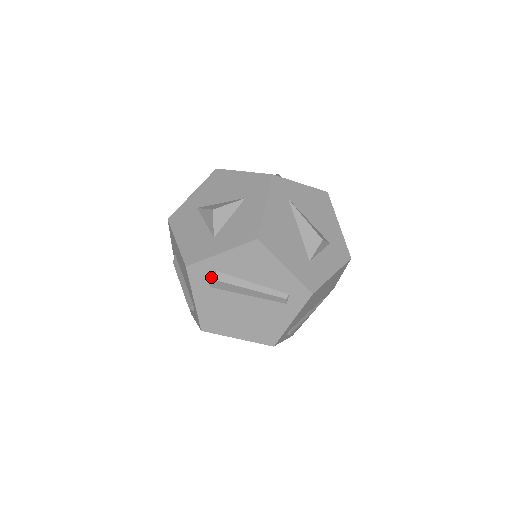
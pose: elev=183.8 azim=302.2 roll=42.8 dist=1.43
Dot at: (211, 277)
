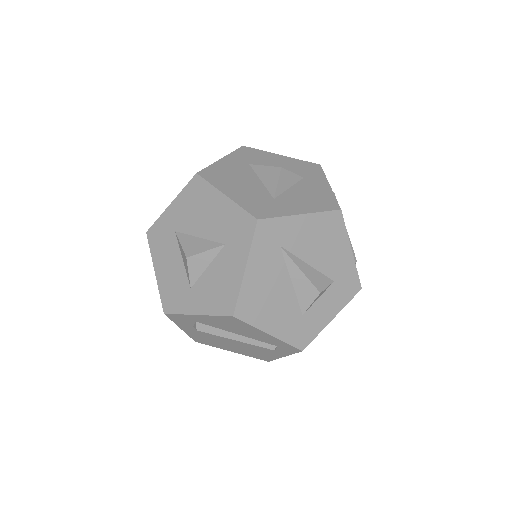
Dot at: (192, 323)
